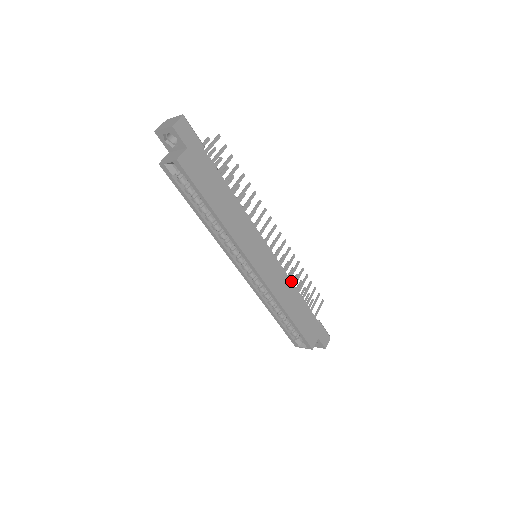
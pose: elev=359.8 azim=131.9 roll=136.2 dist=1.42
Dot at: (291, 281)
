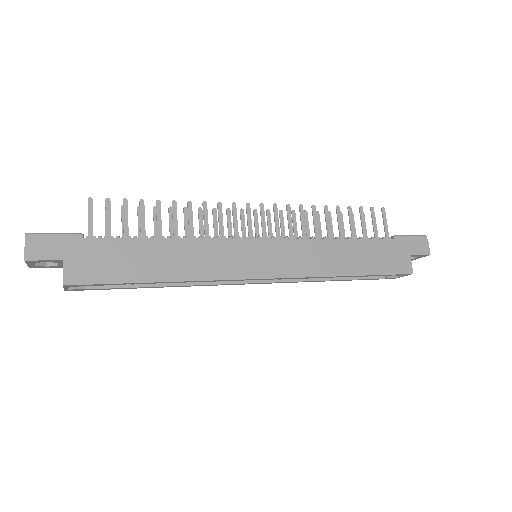
Dot at: (319, 239)
